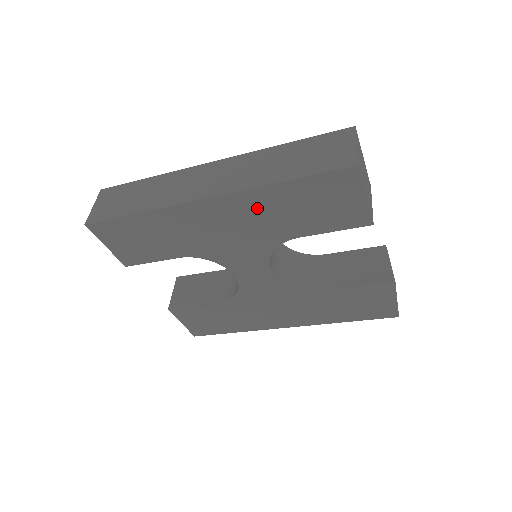
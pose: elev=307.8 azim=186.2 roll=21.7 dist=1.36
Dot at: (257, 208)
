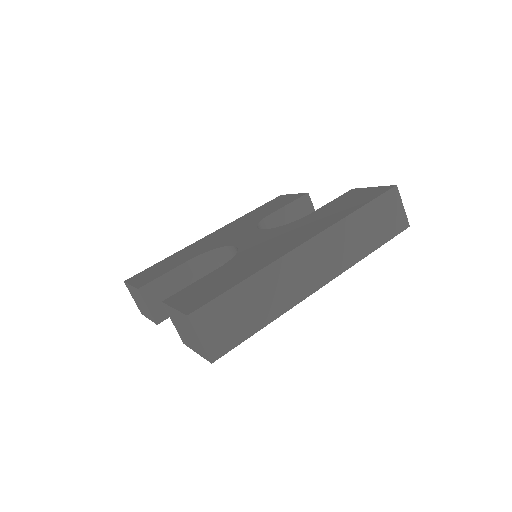
Dot at: occluded
